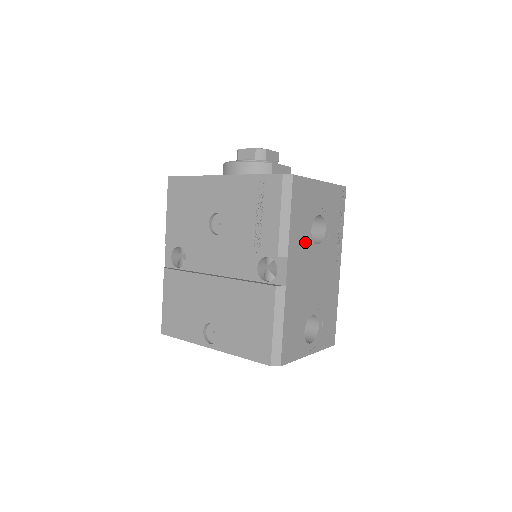
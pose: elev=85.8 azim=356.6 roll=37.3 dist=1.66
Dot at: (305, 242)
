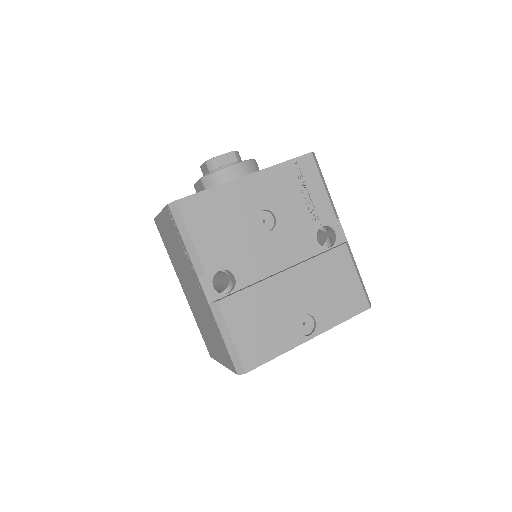
Dot at: occluded
